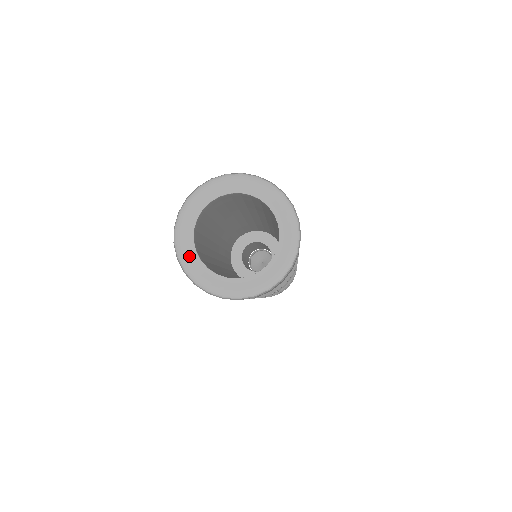
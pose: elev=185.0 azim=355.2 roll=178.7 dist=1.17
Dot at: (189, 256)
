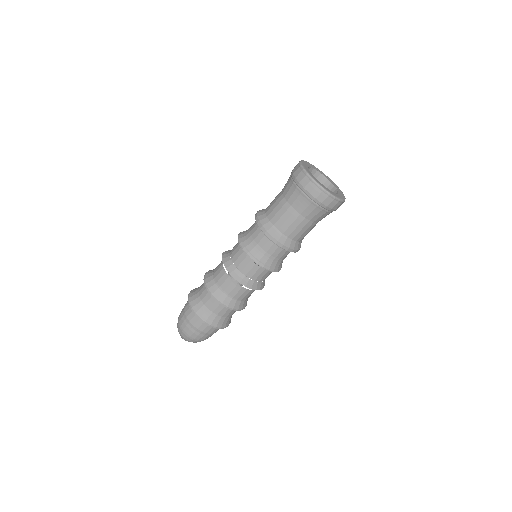
Dot at: (305, 164)
